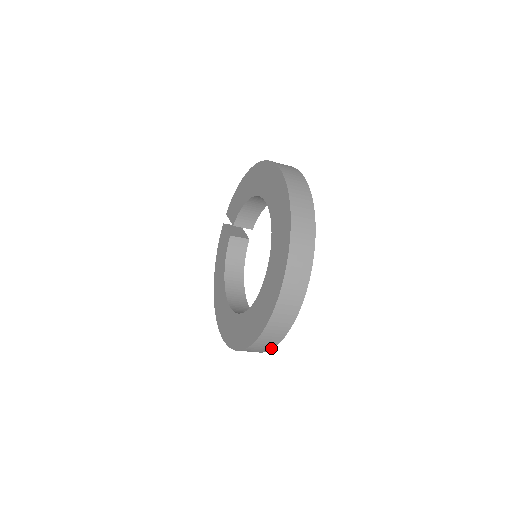
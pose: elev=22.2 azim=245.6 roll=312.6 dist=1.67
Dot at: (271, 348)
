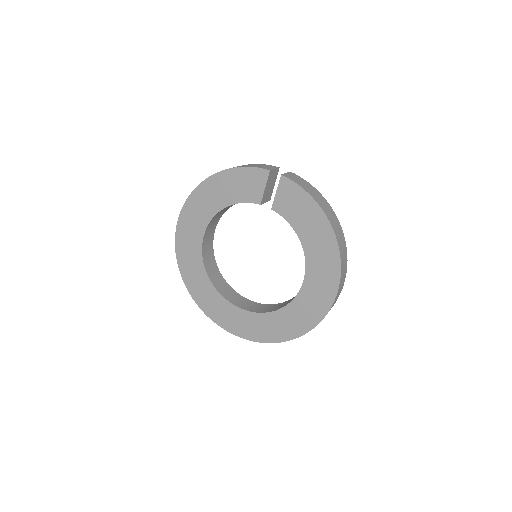
Dot at: occluded
